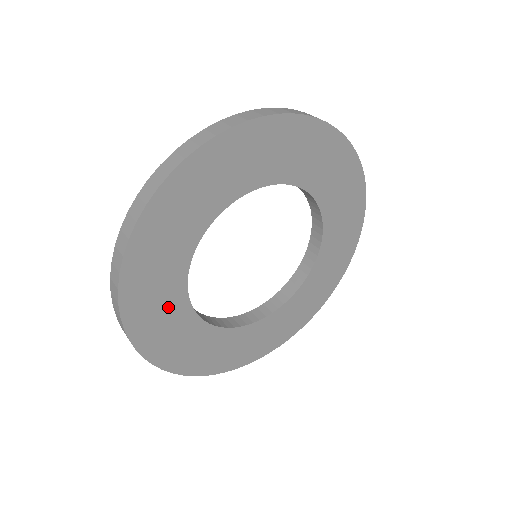
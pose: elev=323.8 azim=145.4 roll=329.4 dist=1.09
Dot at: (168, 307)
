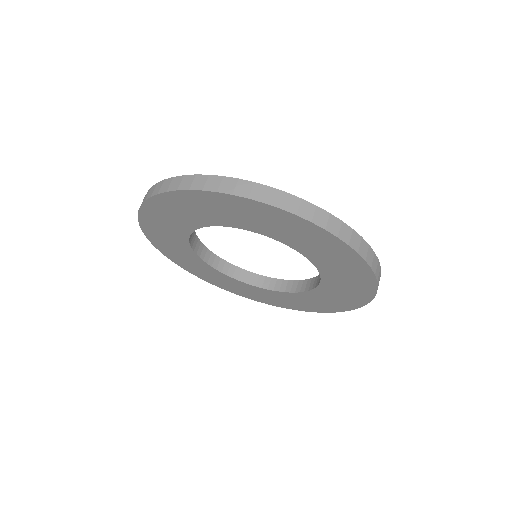
Dot at: (196, 263)
